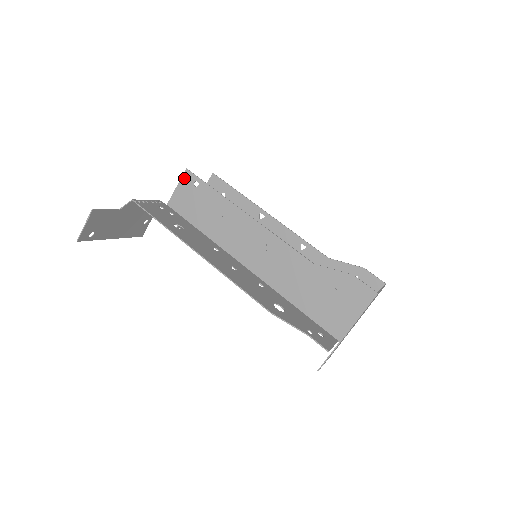
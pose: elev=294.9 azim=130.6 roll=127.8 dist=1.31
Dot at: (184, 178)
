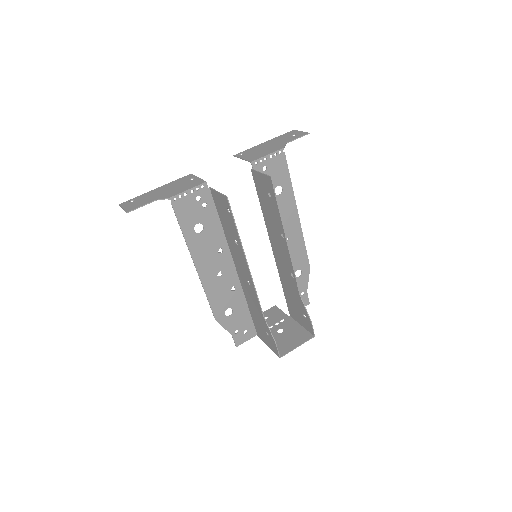
Dot at: (223, 197)
